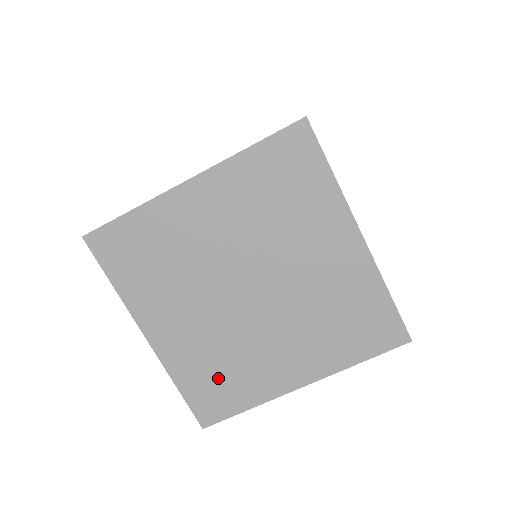
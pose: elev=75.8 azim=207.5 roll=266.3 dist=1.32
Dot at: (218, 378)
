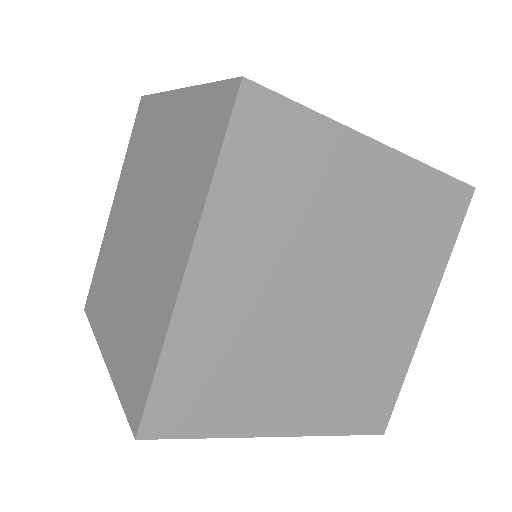
Dot at: occluded
